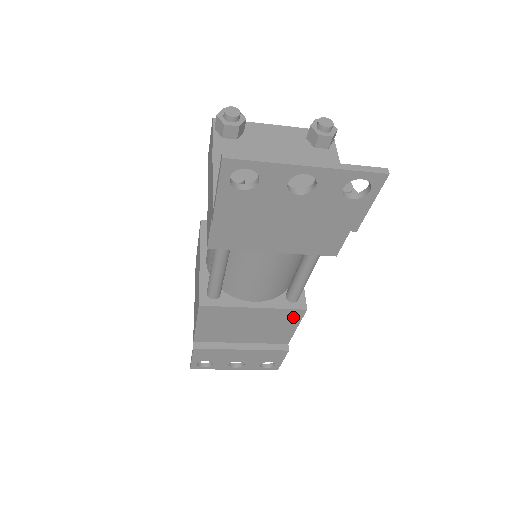
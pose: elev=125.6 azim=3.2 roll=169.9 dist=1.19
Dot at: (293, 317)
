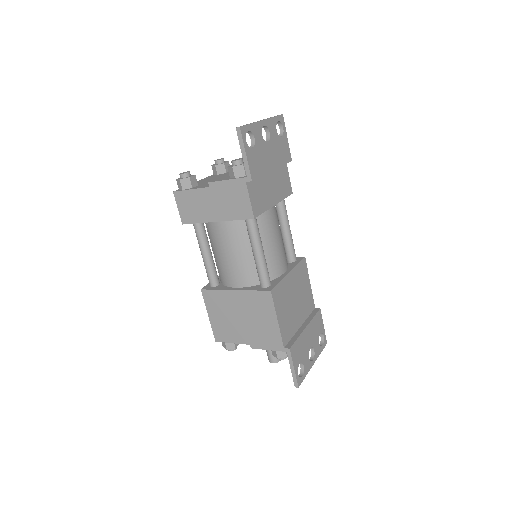
Dot at: (304, 271)
